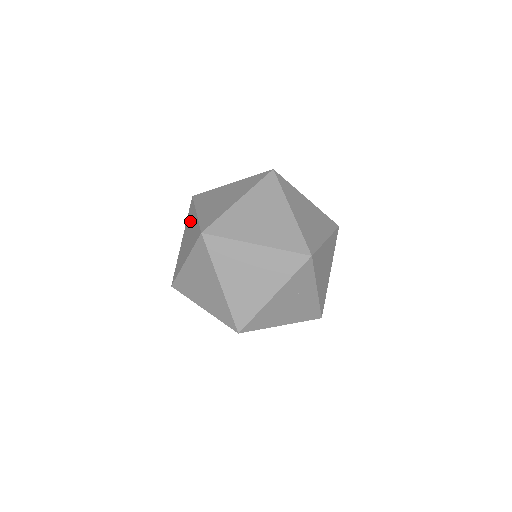
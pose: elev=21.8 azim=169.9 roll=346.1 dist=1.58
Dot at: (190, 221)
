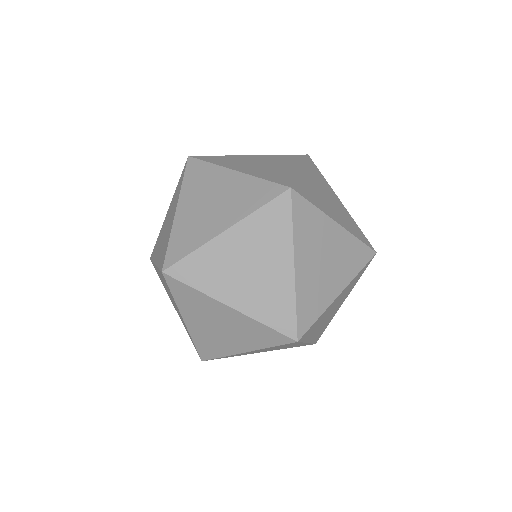
Dot at: (173, 204)
